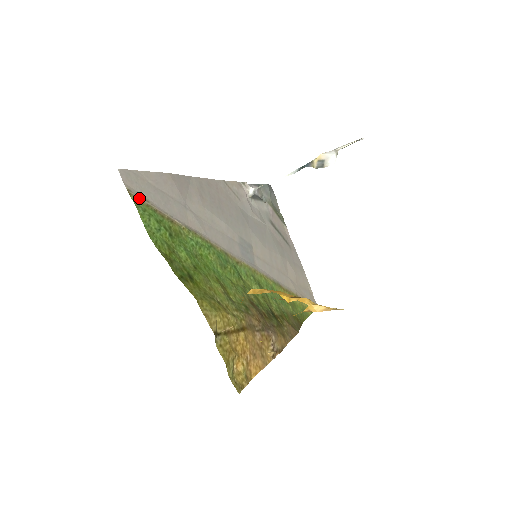
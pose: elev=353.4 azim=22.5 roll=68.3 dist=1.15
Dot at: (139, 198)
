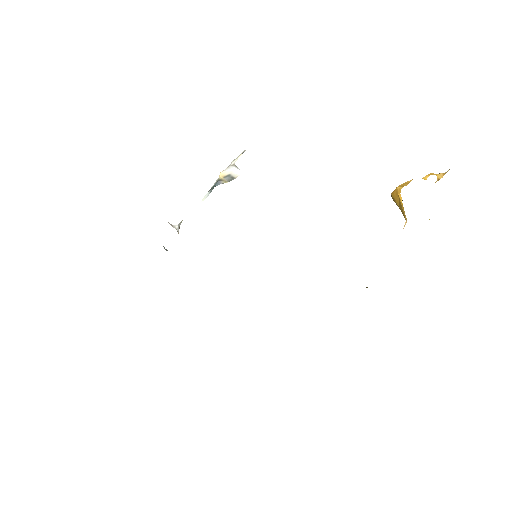
Dot at: occluded
